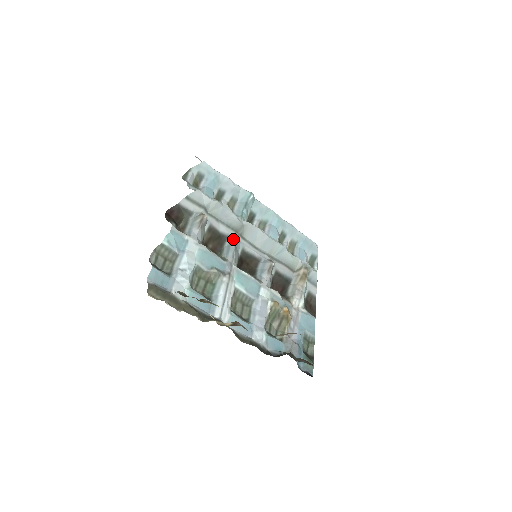
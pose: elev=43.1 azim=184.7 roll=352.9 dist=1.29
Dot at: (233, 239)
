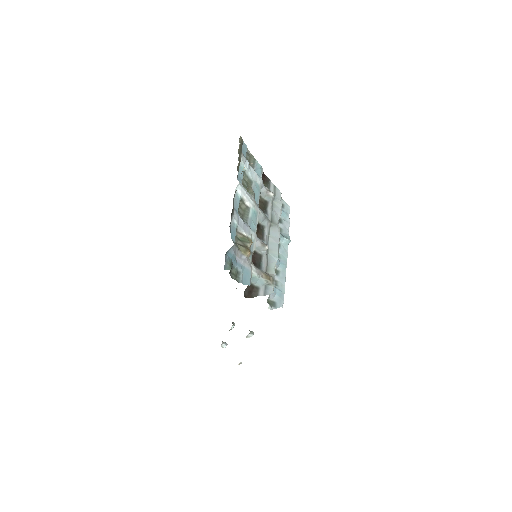
Dot at: (268, 218)
